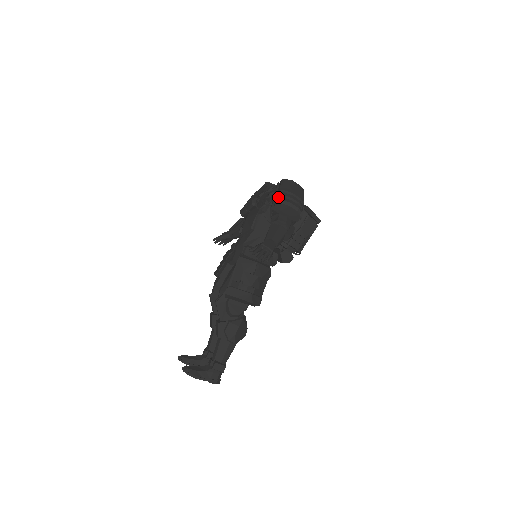
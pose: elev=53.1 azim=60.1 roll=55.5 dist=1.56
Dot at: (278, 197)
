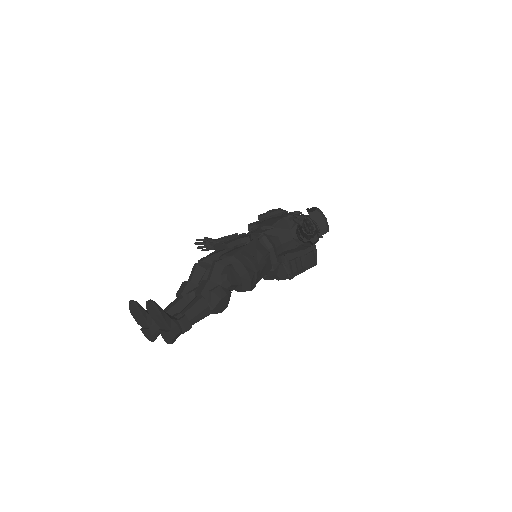
Dot at: (317, 208)
